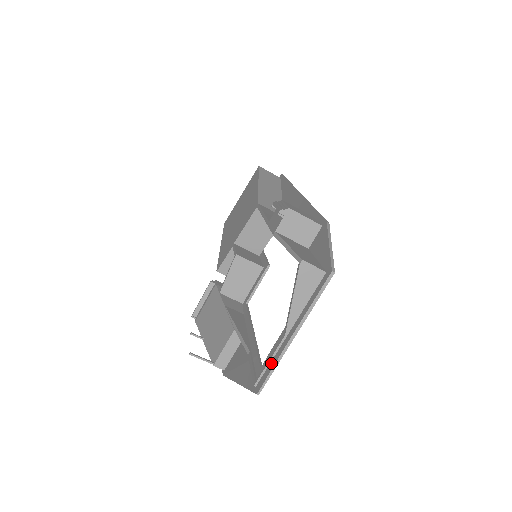
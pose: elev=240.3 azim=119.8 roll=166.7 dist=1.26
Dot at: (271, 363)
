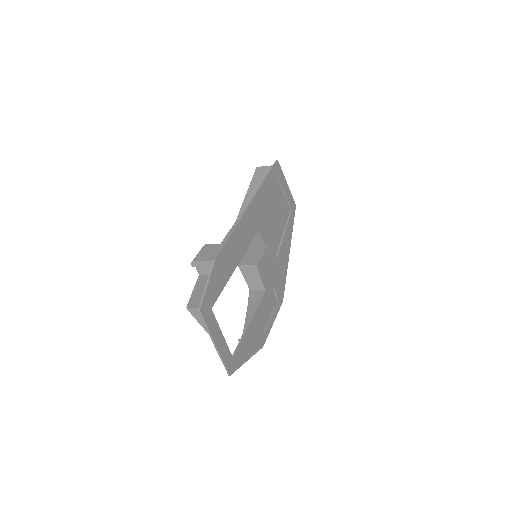
Dot at: (224, 358)
